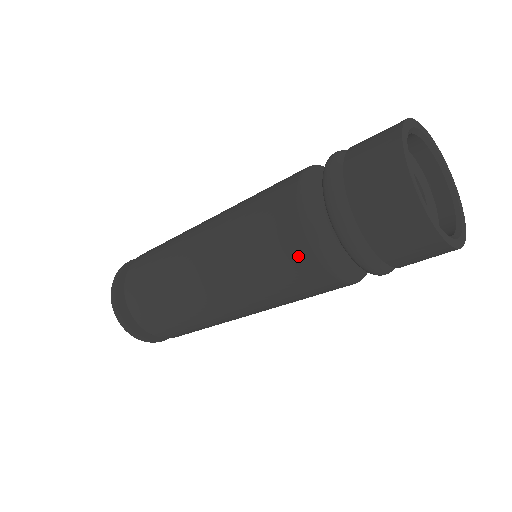
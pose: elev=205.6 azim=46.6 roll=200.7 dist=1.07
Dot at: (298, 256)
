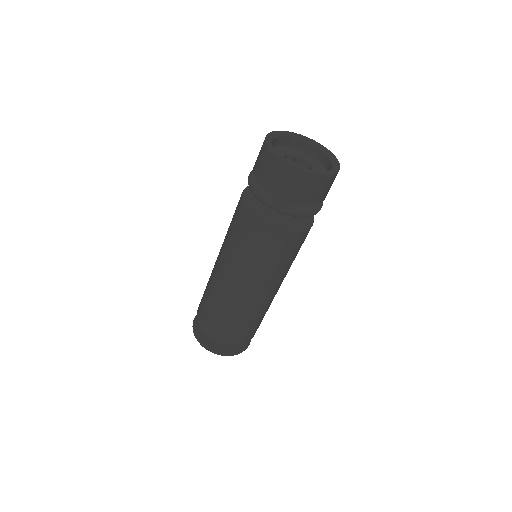
Dot at: (249, 223)
